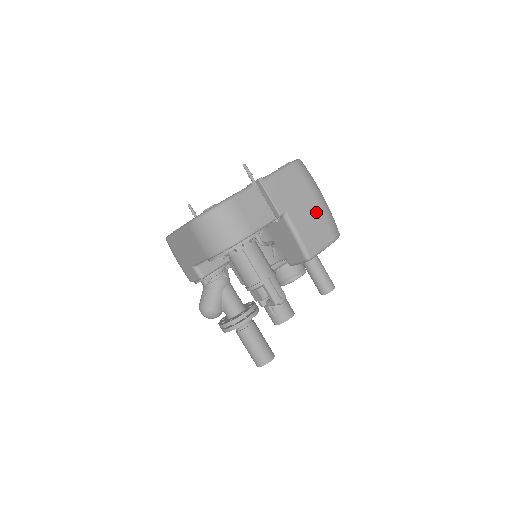
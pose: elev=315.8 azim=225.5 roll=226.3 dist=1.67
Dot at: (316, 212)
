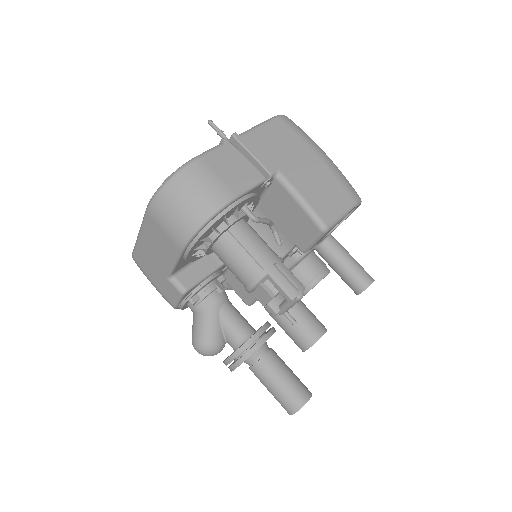
Dot at: (321, 170)
